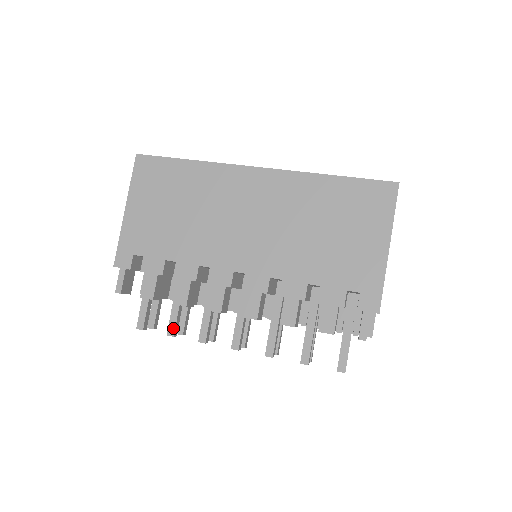
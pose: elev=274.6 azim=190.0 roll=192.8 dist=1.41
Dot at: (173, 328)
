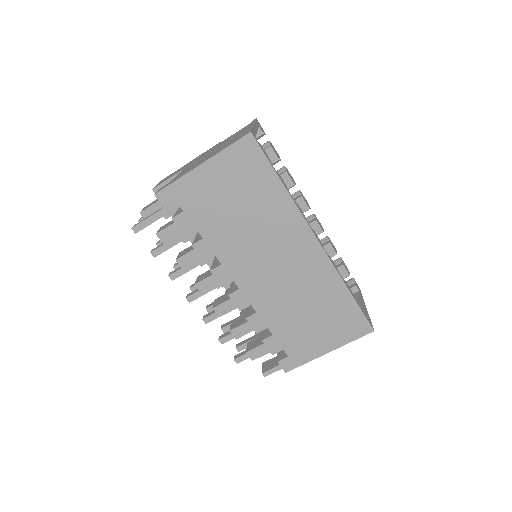
Dot at: (159, 253)
